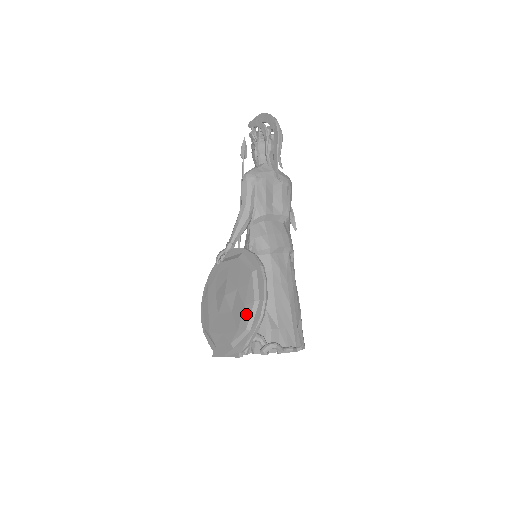
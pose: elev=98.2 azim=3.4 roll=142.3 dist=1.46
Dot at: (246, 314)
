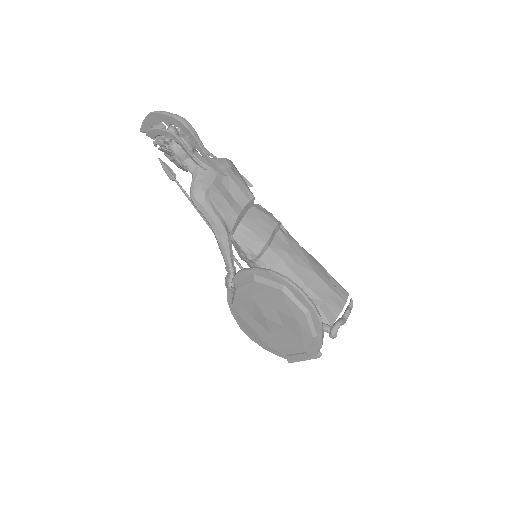
Dot at: (304, 326)
